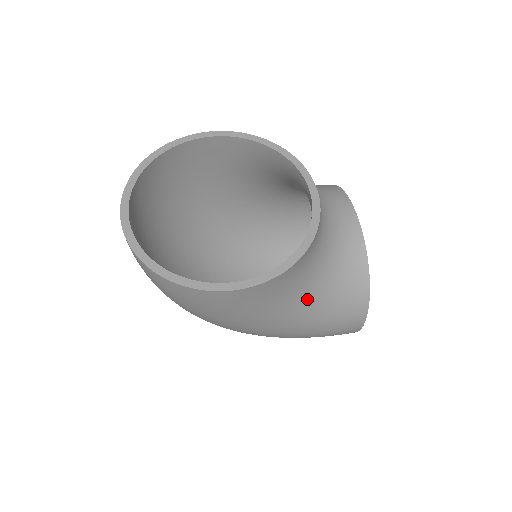
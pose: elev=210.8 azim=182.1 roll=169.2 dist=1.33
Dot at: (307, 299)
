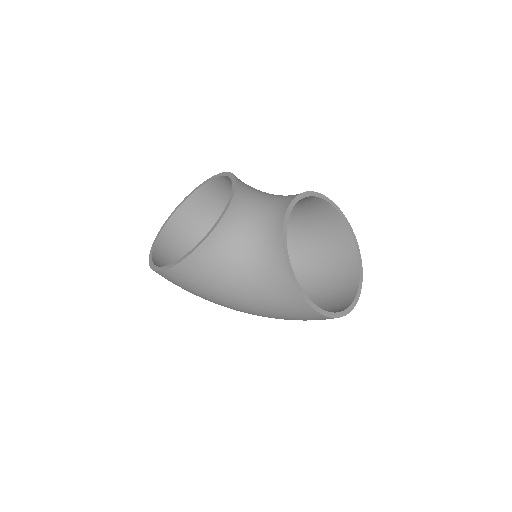
Dot at: (238, 280)
